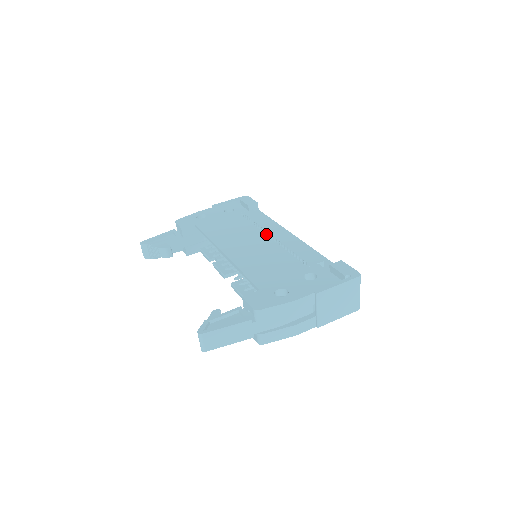
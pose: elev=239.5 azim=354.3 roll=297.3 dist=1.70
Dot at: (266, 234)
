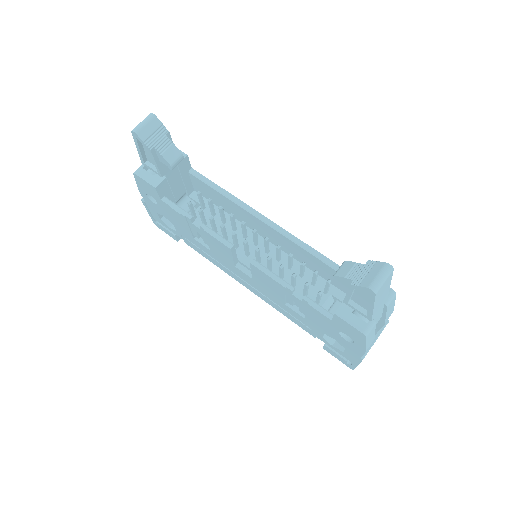
Dot at: occluded
